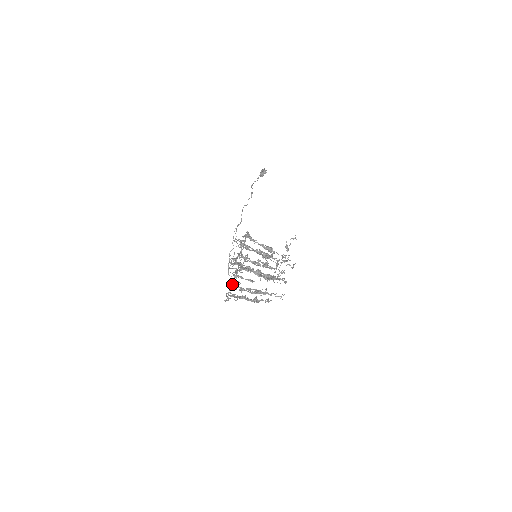
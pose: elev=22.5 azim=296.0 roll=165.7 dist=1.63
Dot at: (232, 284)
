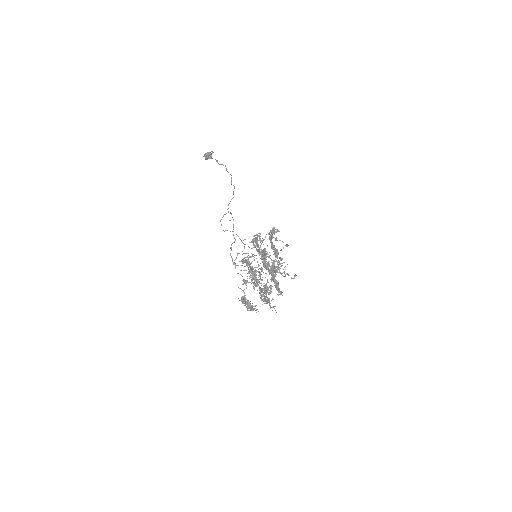
Dot at: (264, 287)
